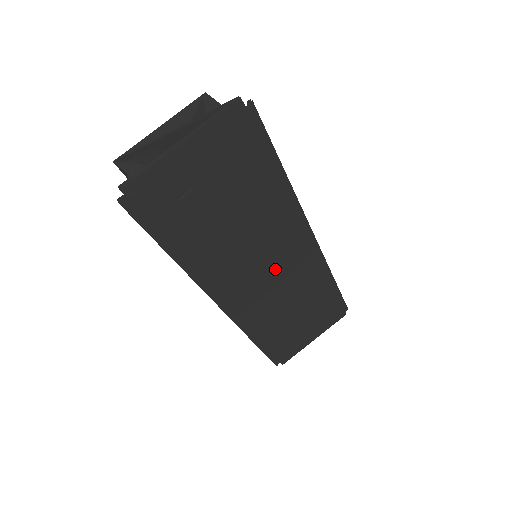
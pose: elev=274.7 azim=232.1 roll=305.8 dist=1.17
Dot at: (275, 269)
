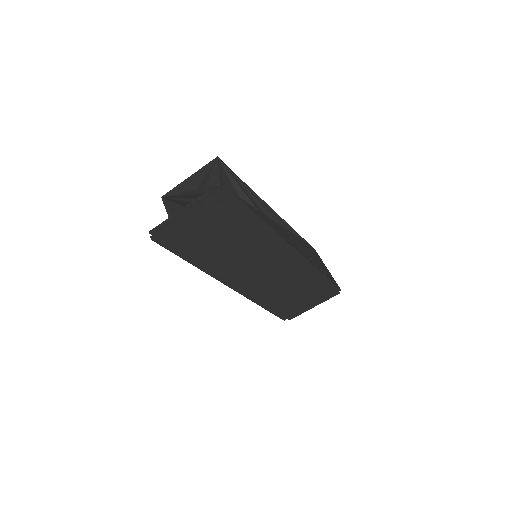
Dot at: (266, 267)
